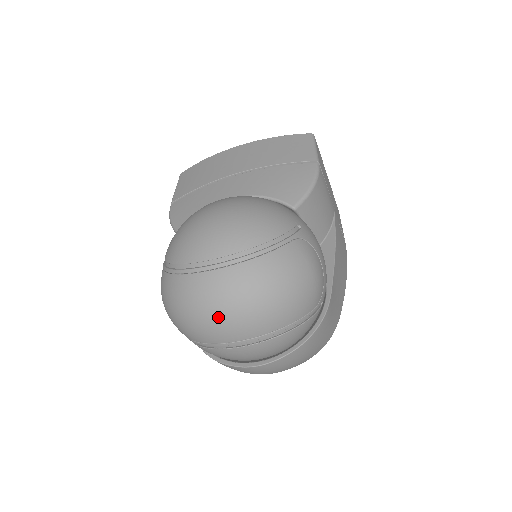
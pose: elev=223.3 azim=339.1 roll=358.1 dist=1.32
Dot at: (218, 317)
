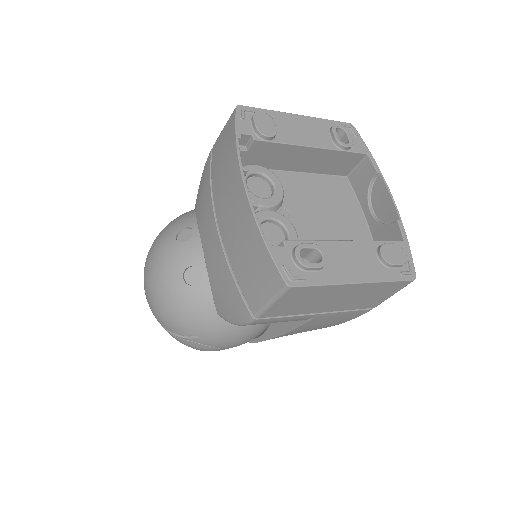
Dot at: occluded
